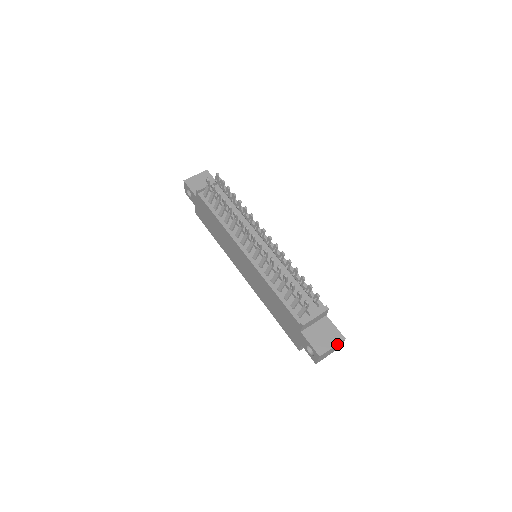
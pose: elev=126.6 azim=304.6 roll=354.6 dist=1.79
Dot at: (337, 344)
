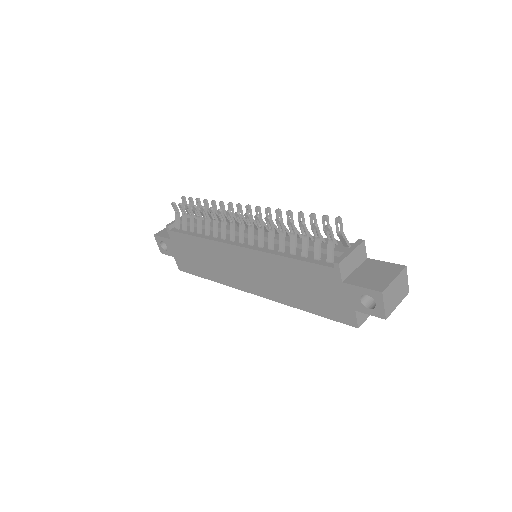
Dot at: (398, 274)
